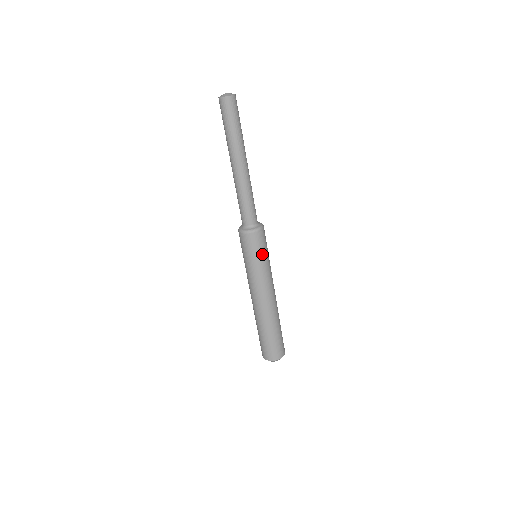
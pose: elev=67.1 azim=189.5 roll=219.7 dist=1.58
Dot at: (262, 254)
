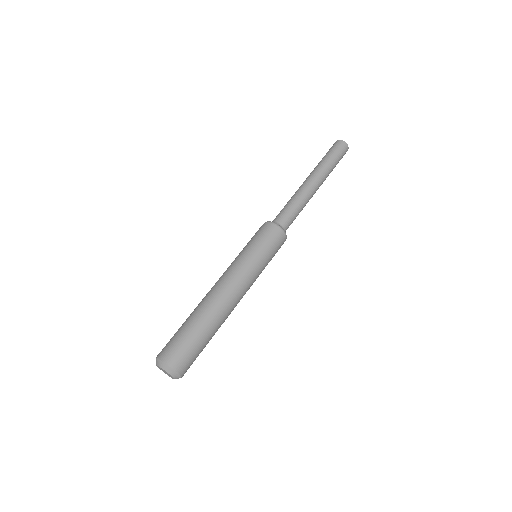
Dot at: (270, 254)
